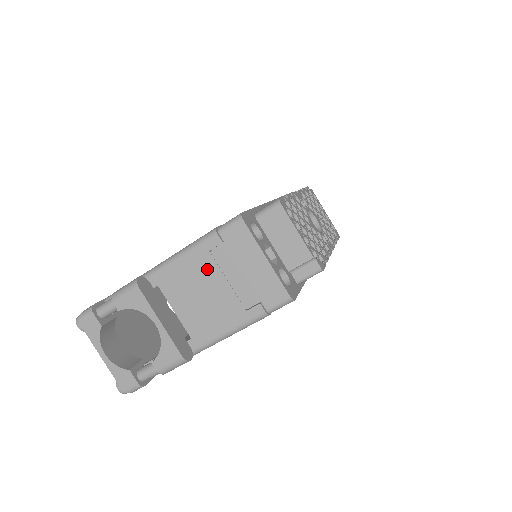
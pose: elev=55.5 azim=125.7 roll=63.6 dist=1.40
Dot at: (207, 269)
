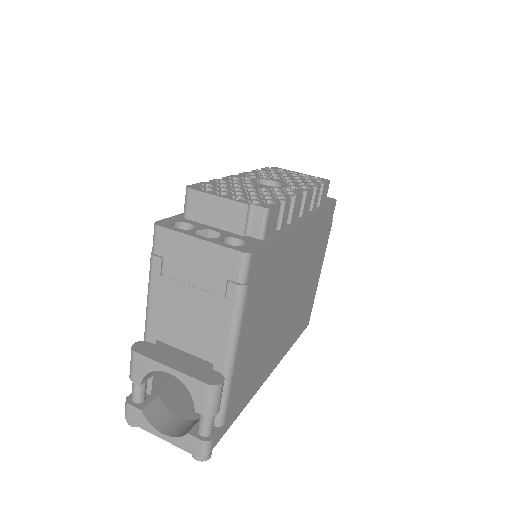
Dot at: (172, 291)
